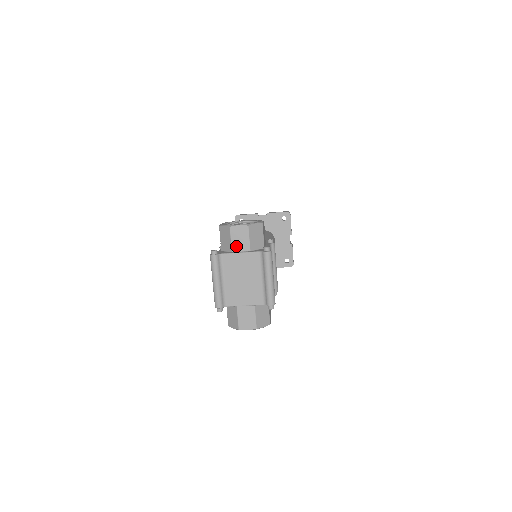
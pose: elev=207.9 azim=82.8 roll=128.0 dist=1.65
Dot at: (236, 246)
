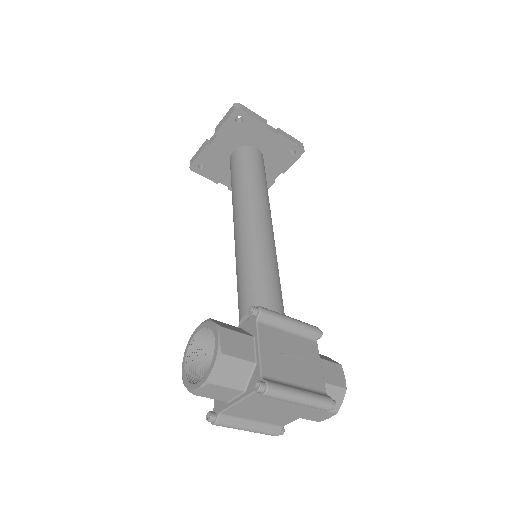
Dot at: (224, 398)
